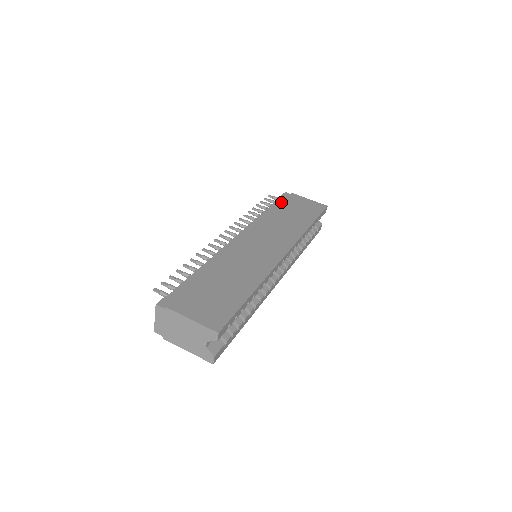
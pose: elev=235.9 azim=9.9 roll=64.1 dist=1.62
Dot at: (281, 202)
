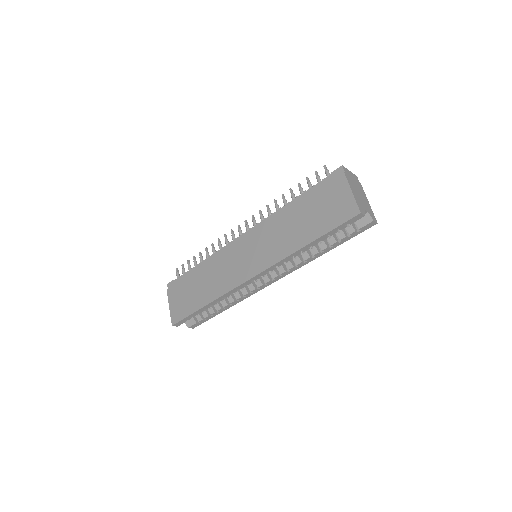
Dot at: (314, 191)
